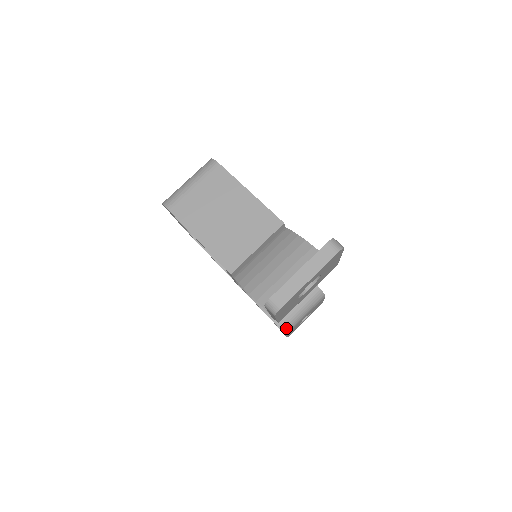
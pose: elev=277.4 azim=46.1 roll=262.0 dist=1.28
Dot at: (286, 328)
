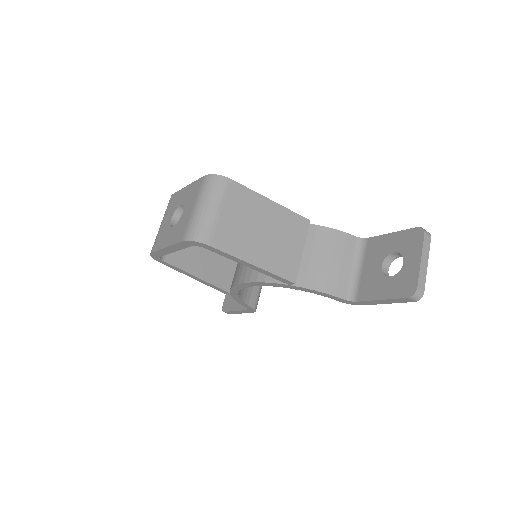
Dot at: occluded
